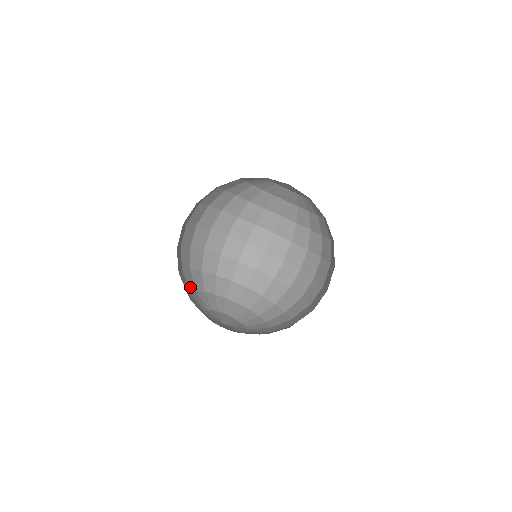
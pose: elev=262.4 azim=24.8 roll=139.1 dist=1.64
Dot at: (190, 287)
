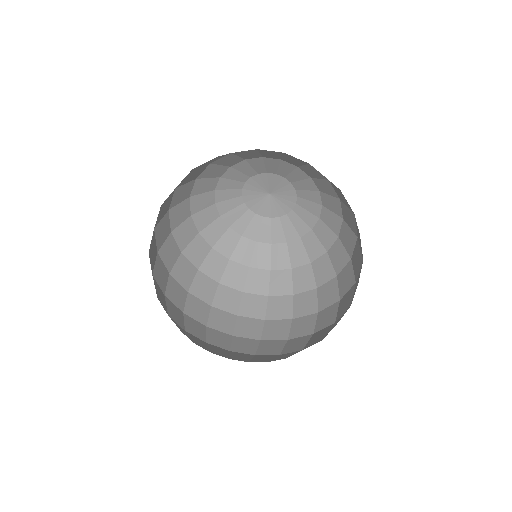
Dot at: occluded
